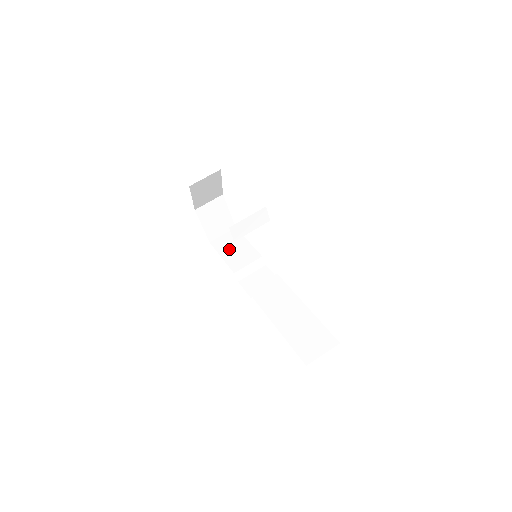
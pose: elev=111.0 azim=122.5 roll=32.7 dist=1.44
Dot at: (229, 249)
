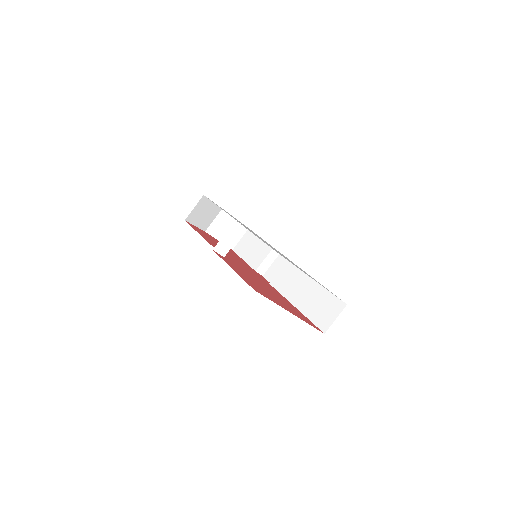
Dot at: (247, 250)
